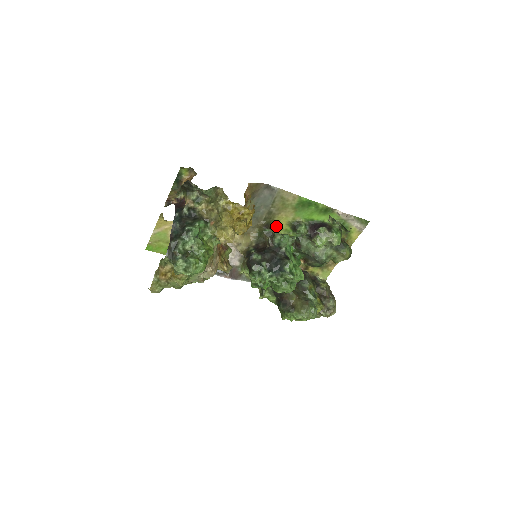
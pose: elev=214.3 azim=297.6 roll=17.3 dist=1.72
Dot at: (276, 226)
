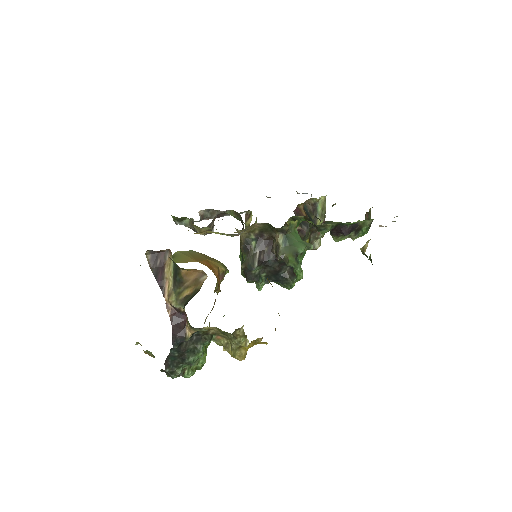
Dot at: occluded
